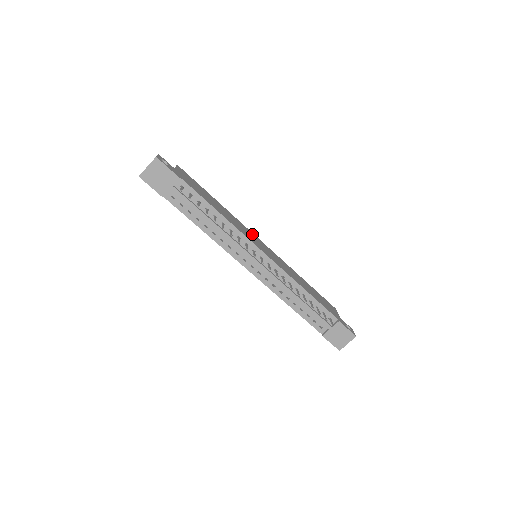
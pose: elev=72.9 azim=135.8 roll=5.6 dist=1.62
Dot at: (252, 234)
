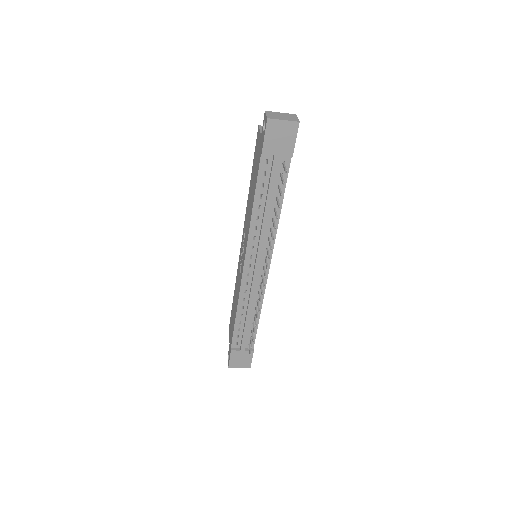
Dot at: occluded
